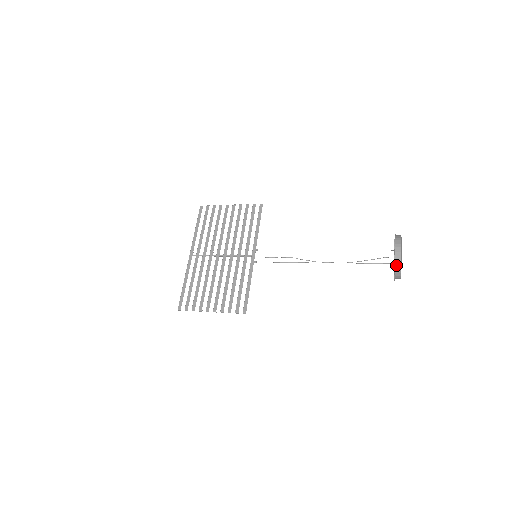
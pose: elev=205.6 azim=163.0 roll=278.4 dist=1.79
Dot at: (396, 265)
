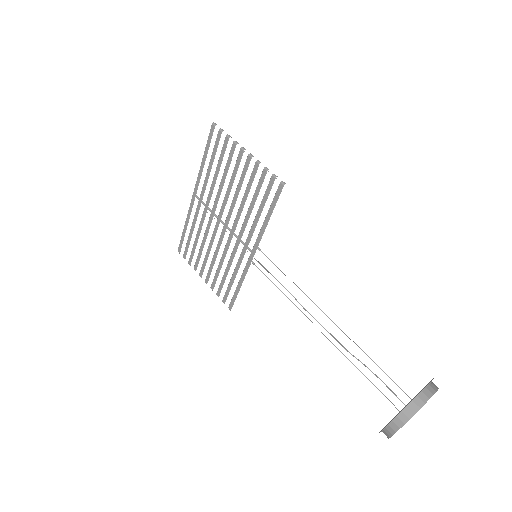
Dot at: occluded
